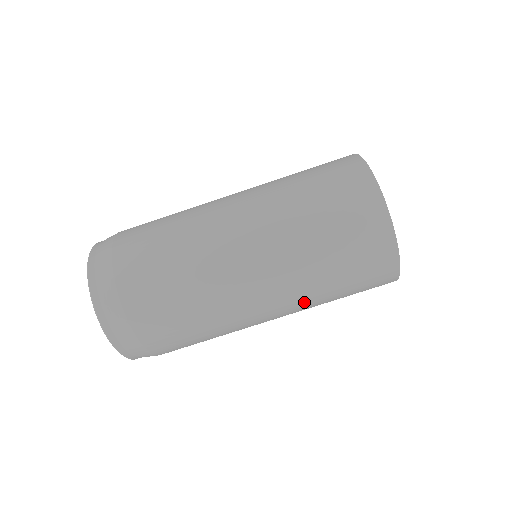
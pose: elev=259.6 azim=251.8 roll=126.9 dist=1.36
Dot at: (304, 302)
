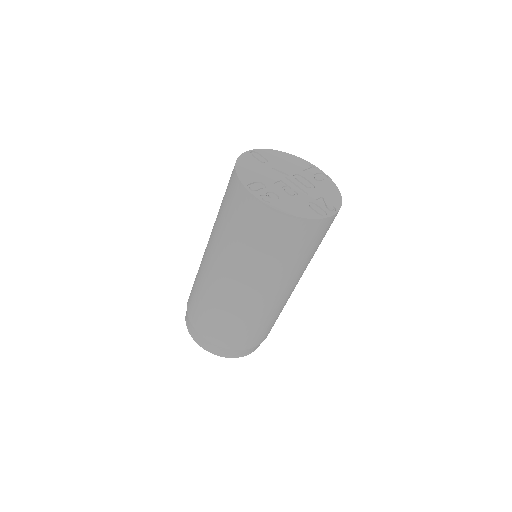
Dot at: (297, 274)
